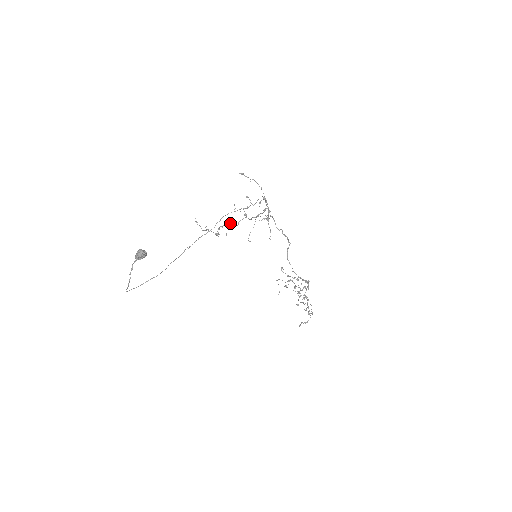
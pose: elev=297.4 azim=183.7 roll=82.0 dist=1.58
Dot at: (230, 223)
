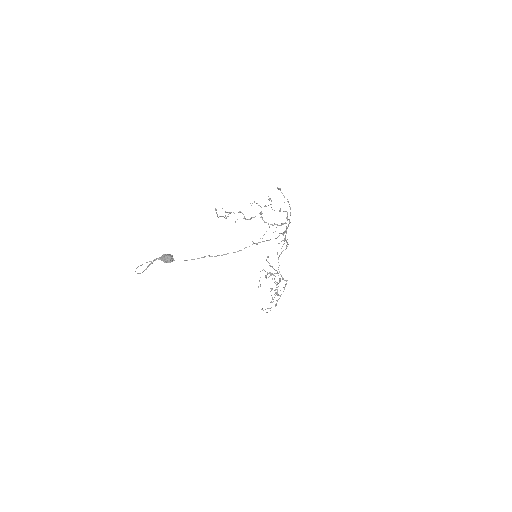
Dot at: (243, 214)
